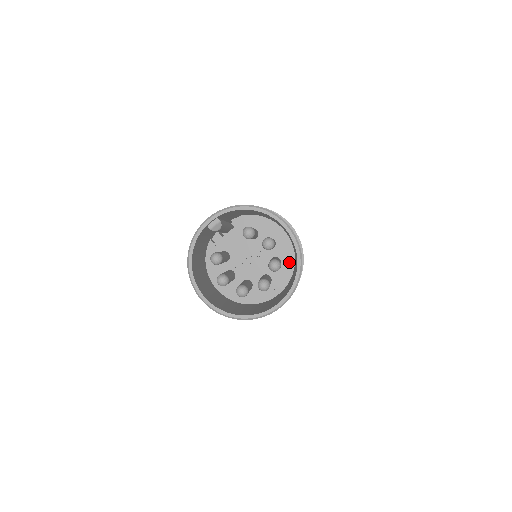
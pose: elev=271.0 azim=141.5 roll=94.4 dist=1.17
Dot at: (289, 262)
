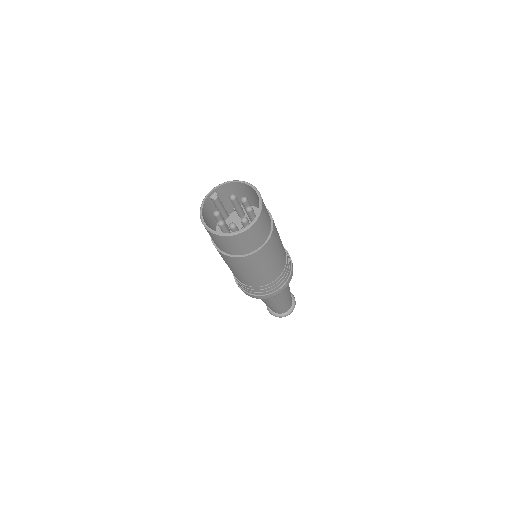
Dot at: occluded
